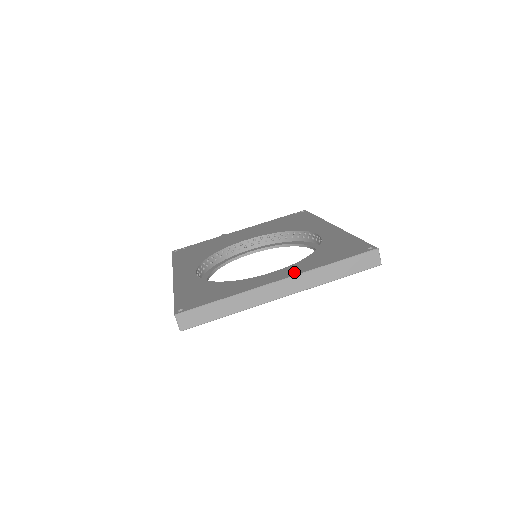
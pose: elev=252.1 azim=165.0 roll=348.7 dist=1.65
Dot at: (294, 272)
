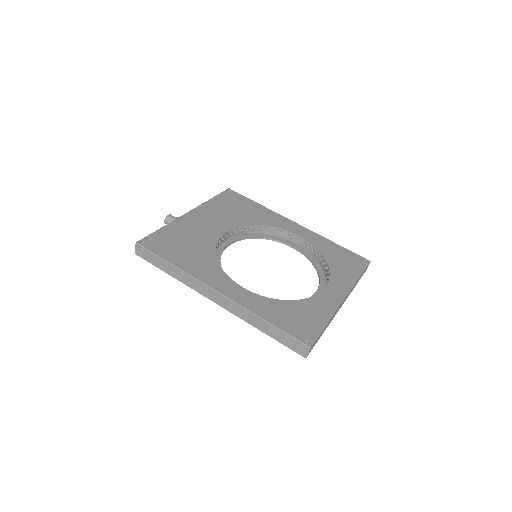
Dot at: (344, 288)
